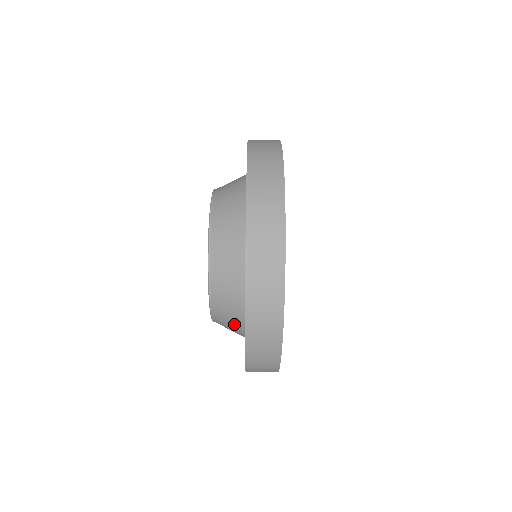
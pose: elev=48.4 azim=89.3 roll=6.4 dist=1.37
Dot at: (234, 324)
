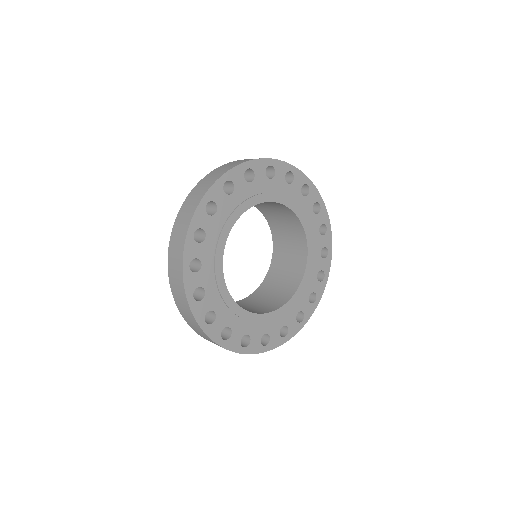
Dot at: occluded
